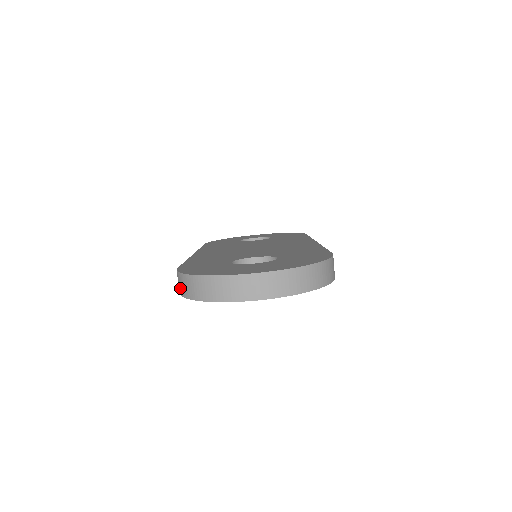
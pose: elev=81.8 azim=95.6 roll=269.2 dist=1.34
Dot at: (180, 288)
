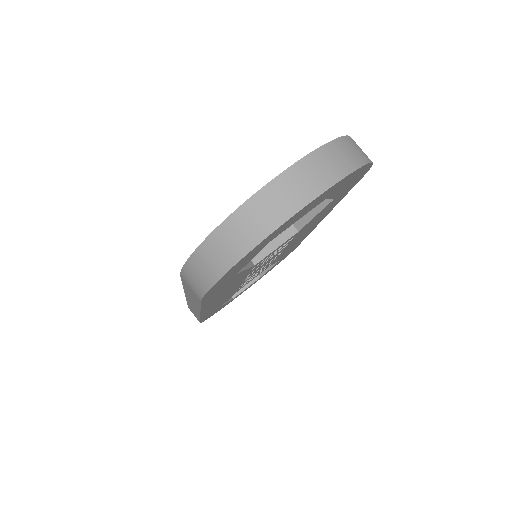
Dot at: (200, 281)
